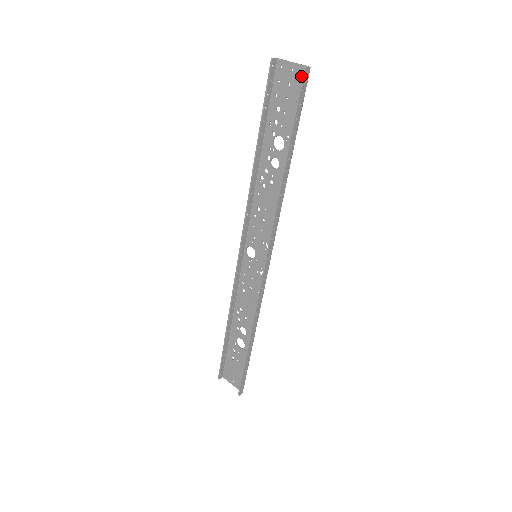
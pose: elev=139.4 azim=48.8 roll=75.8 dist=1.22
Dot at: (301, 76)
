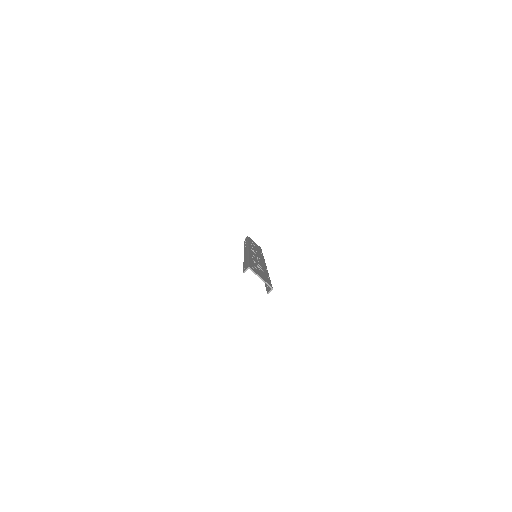
Dot at: occluded
